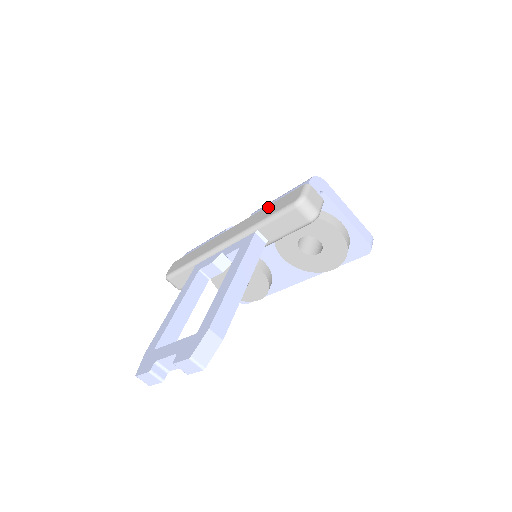
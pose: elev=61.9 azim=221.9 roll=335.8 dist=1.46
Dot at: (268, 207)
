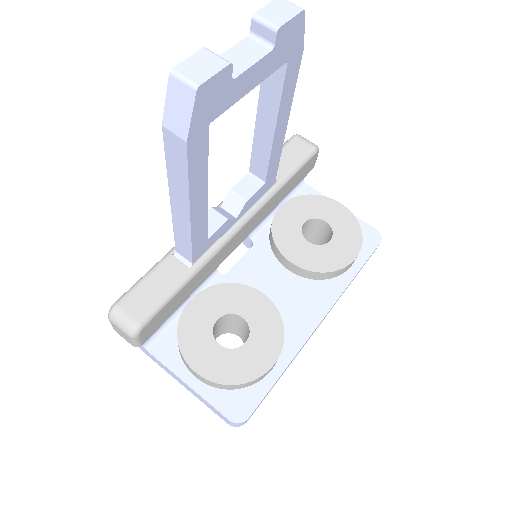
Dot at: occluded
